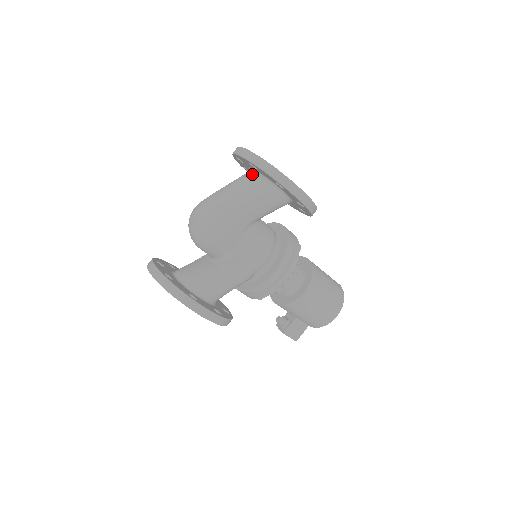
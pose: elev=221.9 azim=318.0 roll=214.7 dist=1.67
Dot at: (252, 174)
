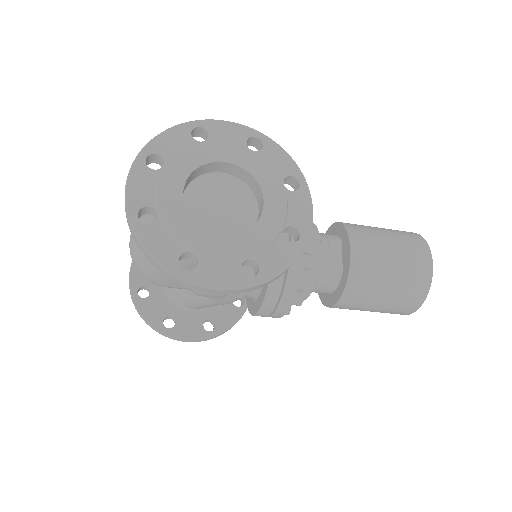
Dot at: occluded
